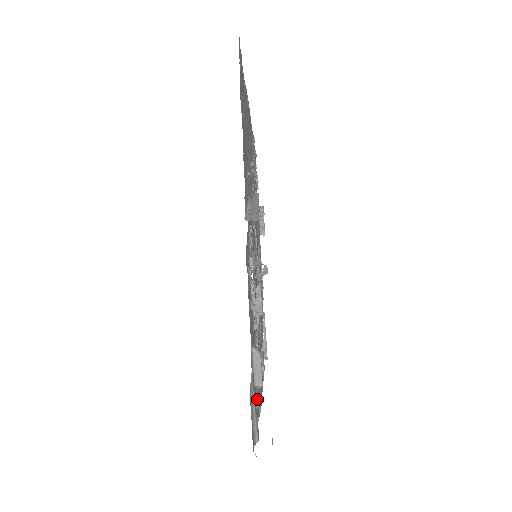
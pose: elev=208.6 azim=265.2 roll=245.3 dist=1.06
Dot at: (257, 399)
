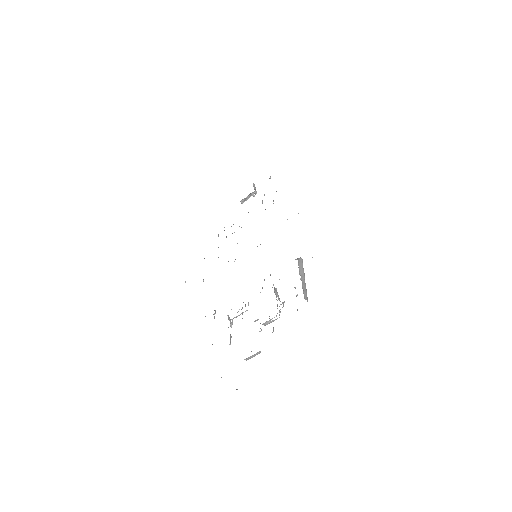
Dot at: occluded
